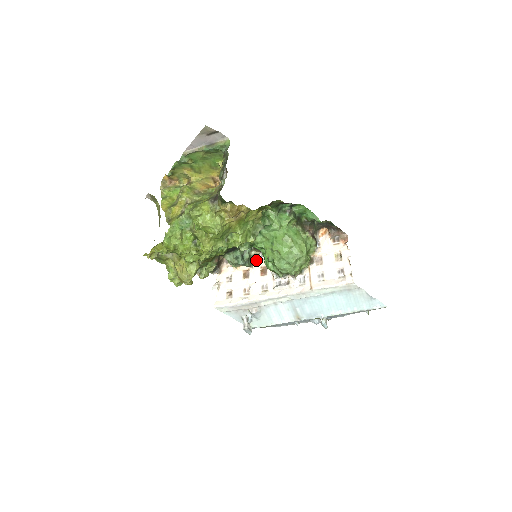
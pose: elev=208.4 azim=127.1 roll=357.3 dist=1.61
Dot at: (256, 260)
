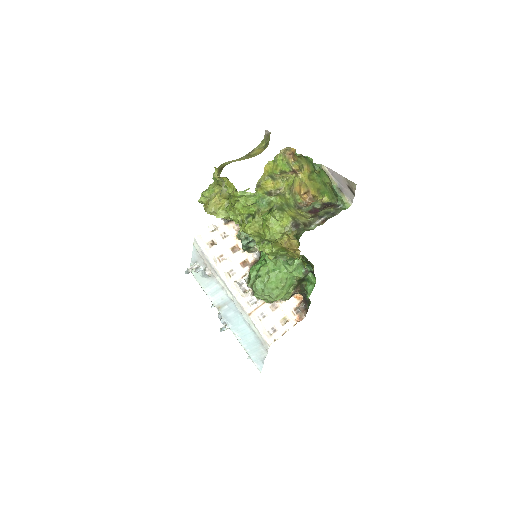
Dot at: (251, 252)
